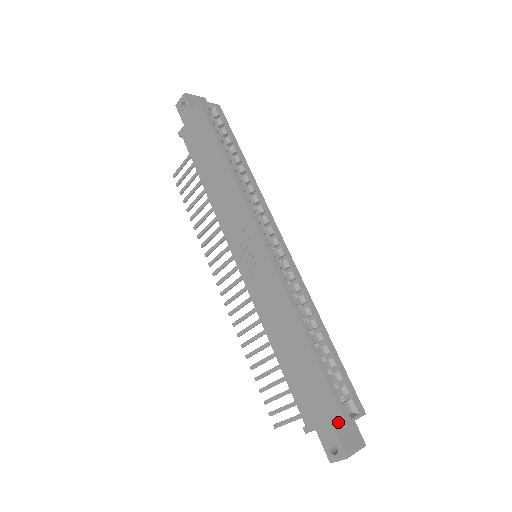
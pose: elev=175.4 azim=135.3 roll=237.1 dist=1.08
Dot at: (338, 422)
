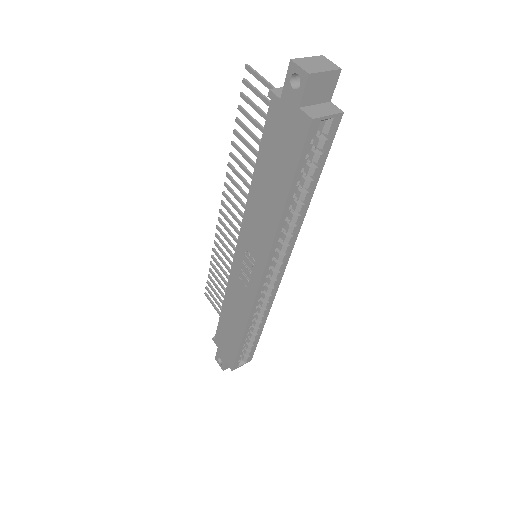
Dot at: (229, 365)
